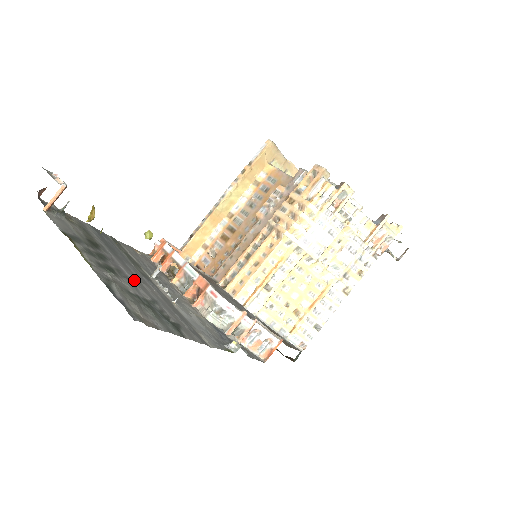
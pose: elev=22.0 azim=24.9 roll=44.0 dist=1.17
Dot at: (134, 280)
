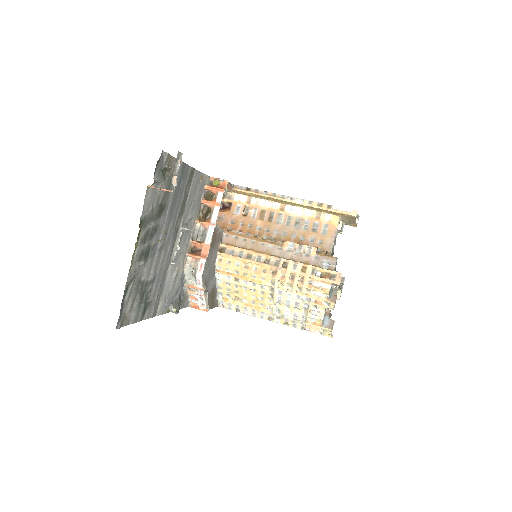
Dot at: (158, 253)
